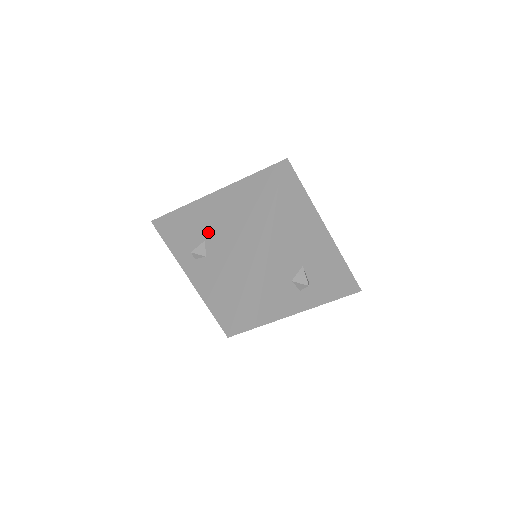
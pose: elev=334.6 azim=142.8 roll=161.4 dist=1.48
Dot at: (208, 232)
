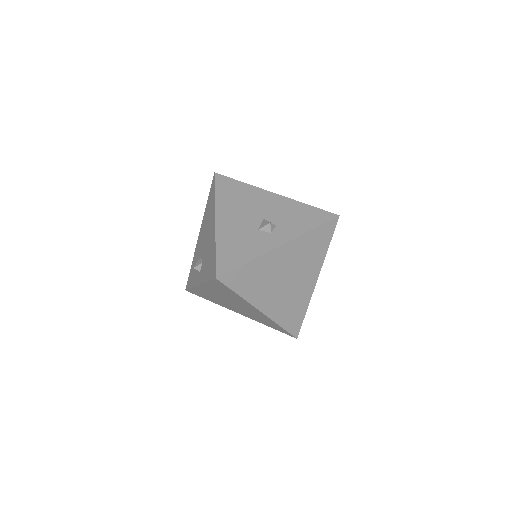
Dot at: (201, 251)
